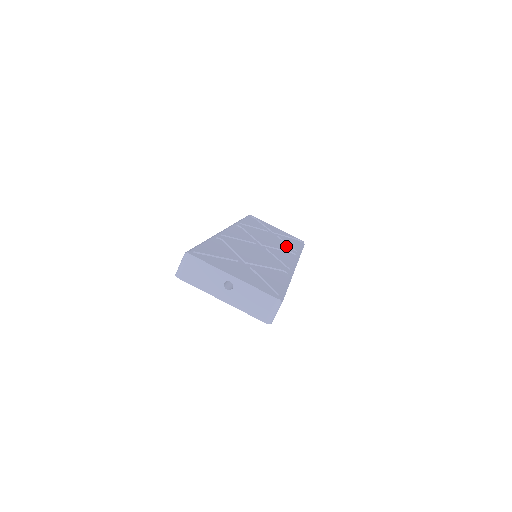
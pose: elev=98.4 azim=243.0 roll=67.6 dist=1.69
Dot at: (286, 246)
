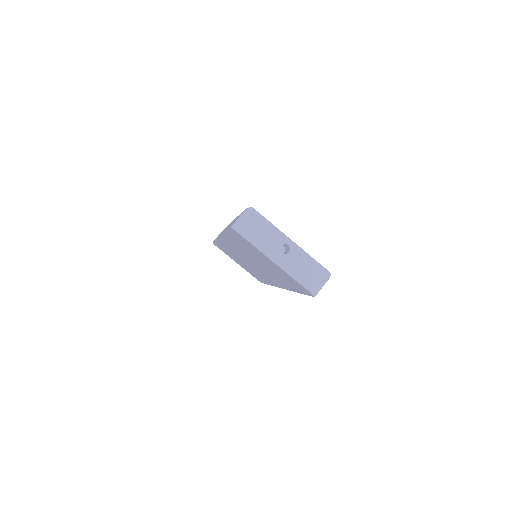
Dot at: occluded
